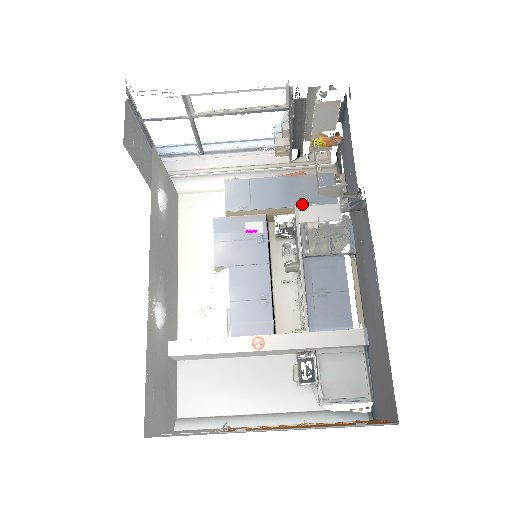
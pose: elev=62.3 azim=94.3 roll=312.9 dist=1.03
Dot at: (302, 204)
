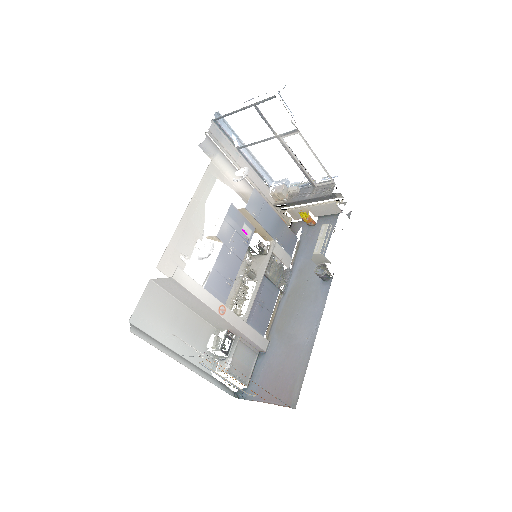
Dot at: (278, 242)
